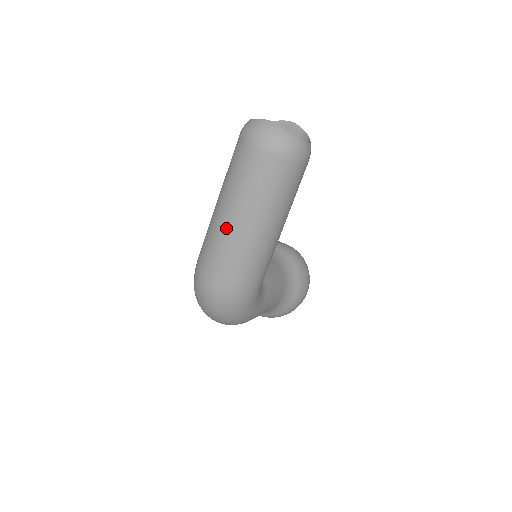
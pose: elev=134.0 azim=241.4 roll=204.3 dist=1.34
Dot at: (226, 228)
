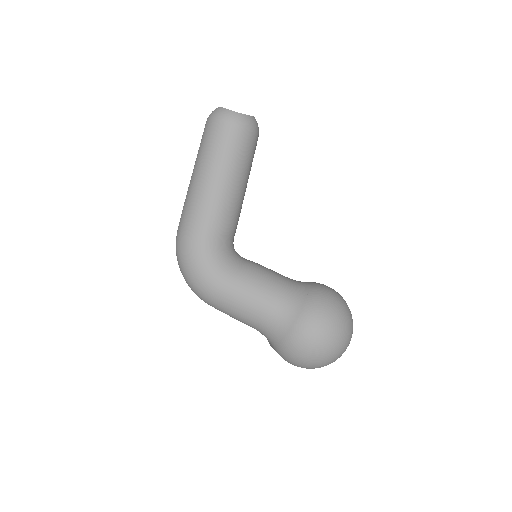
Dot at: occluded
